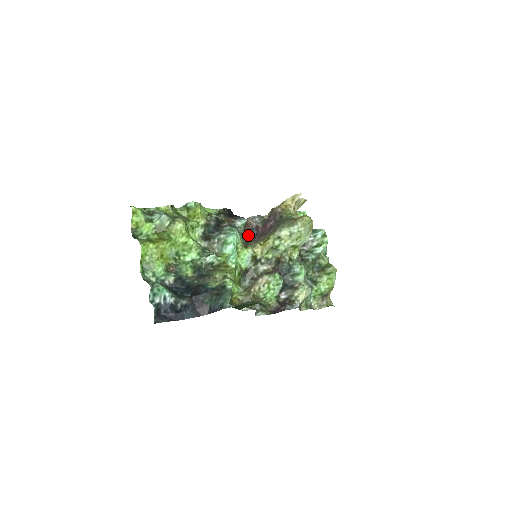
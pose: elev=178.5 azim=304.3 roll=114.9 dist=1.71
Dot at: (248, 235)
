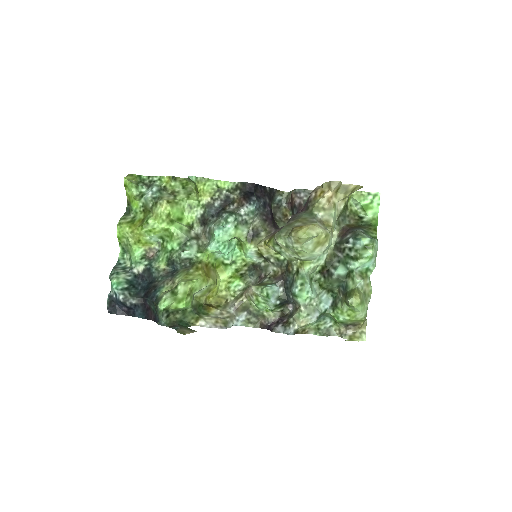
Dot at: (271, 220)
